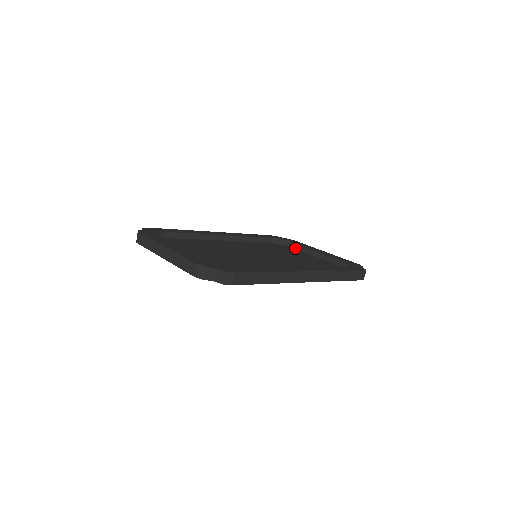
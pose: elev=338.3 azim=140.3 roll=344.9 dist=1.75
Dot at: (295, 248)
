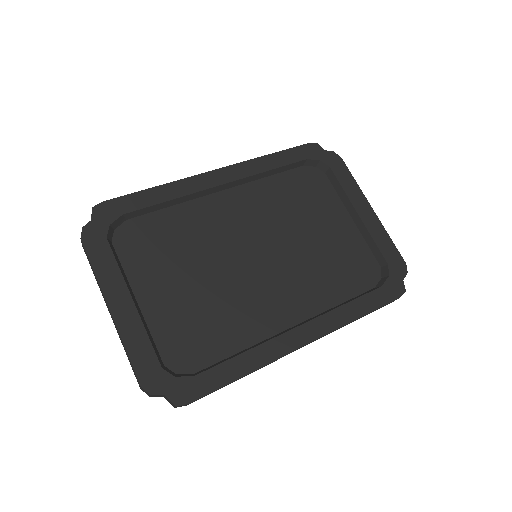
Dot at: (334, 186)
